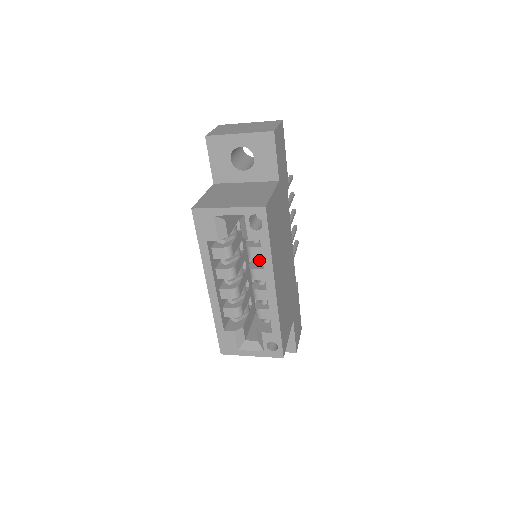
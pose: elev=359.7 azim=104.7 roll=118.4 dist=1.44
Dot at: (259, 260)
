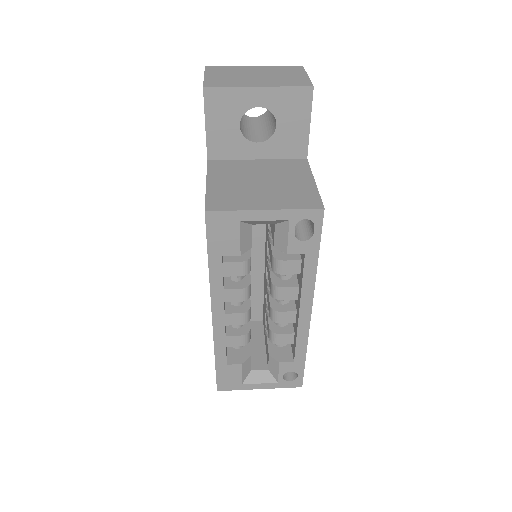
Dot at: occluded
